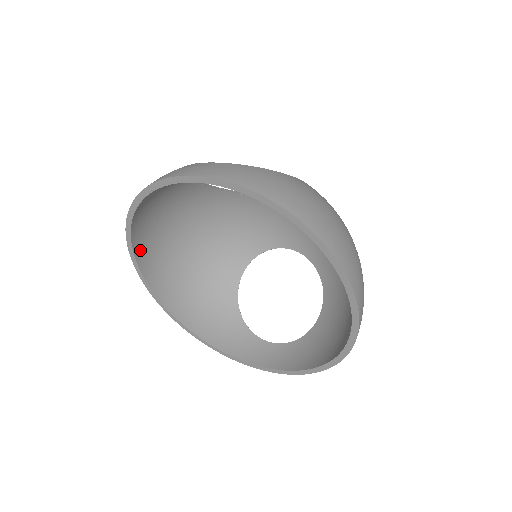
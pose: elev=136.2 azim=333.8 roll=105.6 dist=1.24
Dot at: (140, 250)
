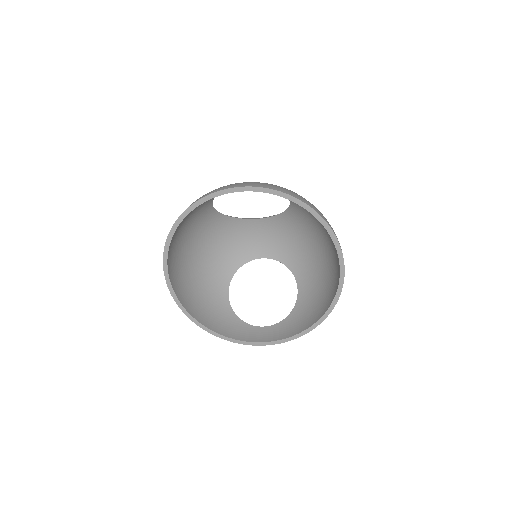
Dot at: (169, 258)
